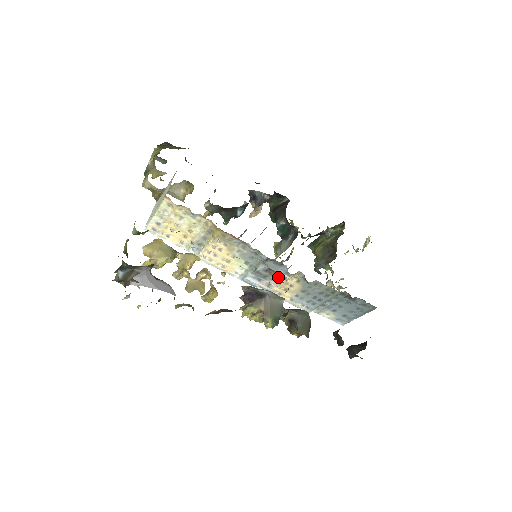
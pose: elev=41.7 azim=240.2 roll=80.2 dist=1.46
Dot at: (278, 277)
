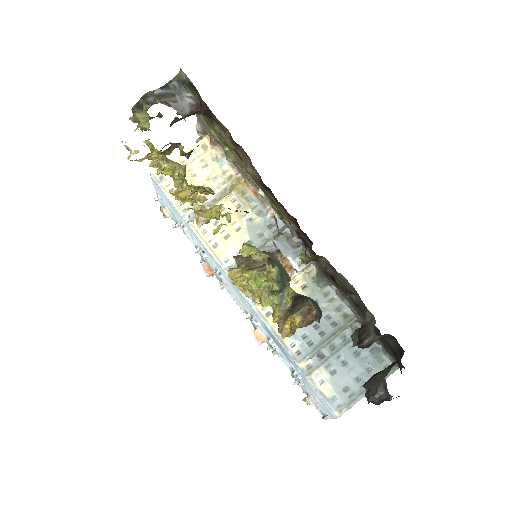
Dot at: occluded
